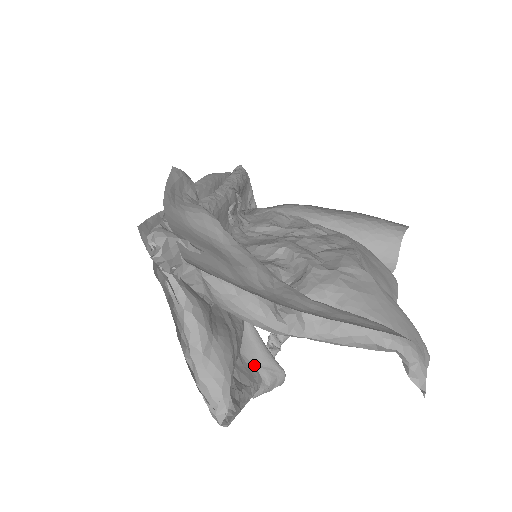
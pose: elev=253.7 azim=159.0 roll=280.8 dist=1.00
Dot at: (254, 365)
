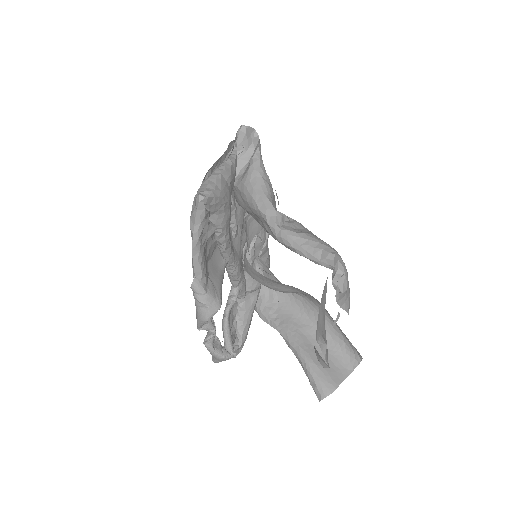
Dot at: (209, 276)
